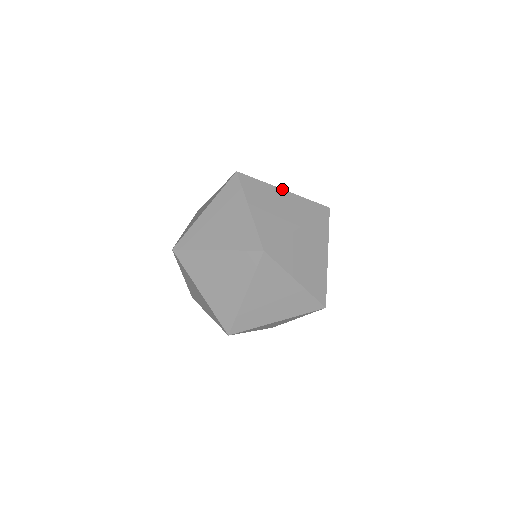
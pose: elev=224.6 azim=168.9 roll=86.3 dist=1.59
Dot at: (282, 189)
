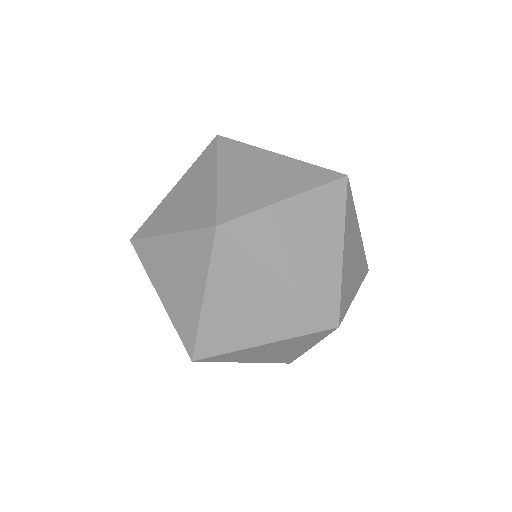
Dot at: (278, 278)
